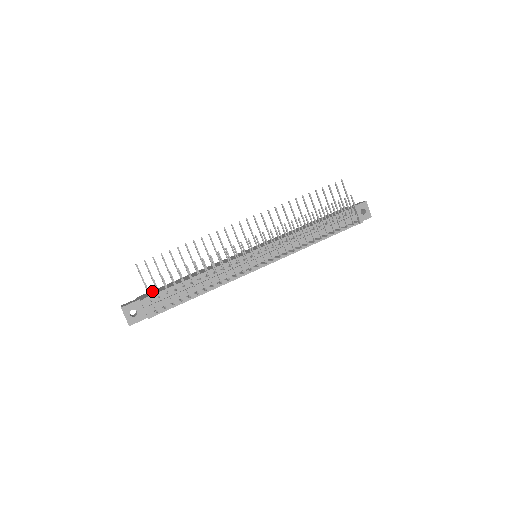
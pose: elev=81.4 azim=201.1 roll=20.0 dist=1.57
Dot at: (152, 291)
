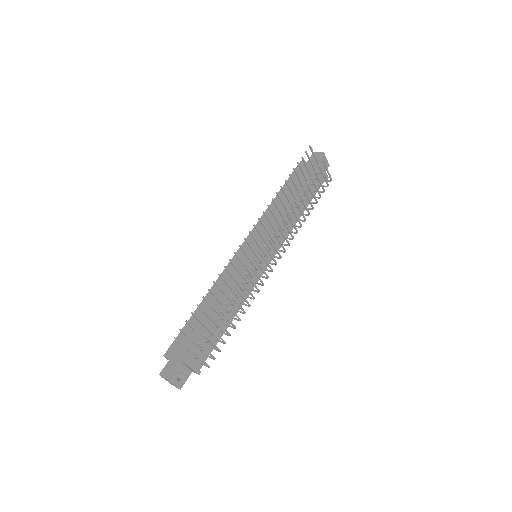
Dot at: occluded
